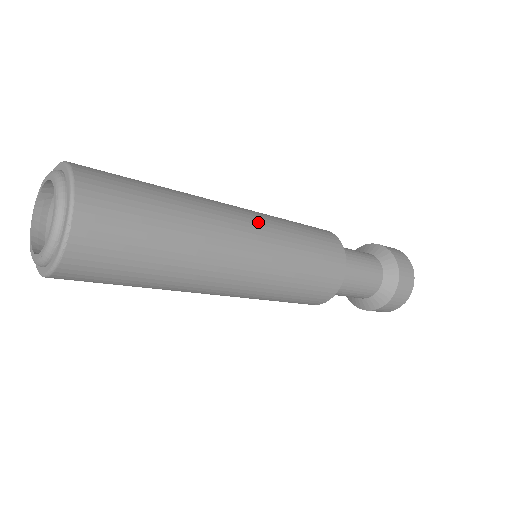
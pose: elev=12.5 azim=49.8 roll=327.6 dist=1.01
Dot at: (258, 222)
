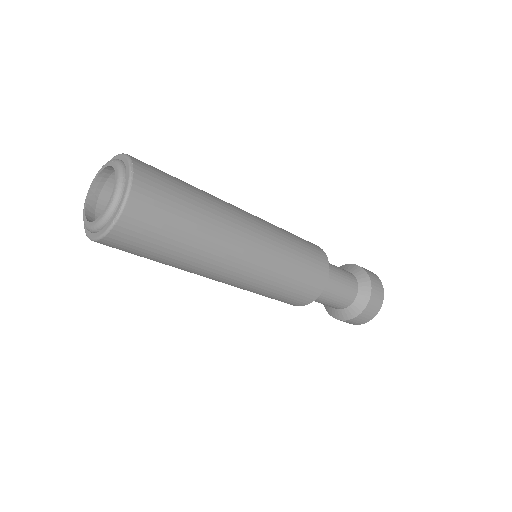
Dot at: occluded
